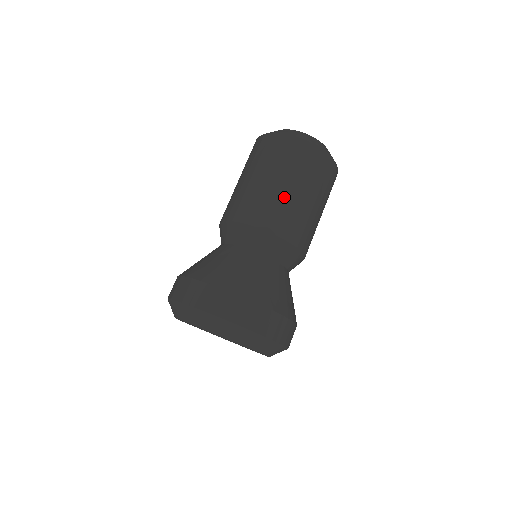
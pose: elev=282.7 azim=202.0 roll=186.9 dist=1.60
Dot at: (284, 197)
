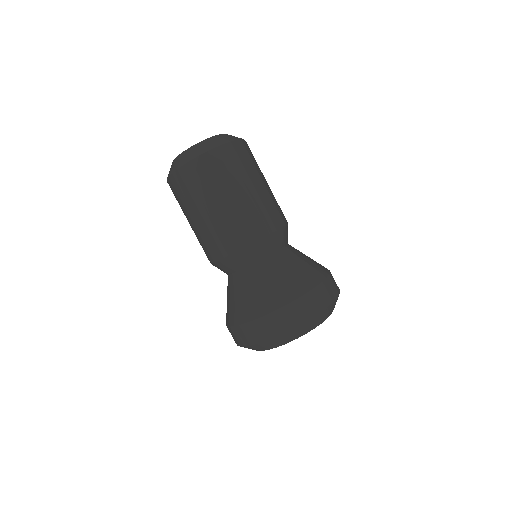
Dot at: (240, 207)
